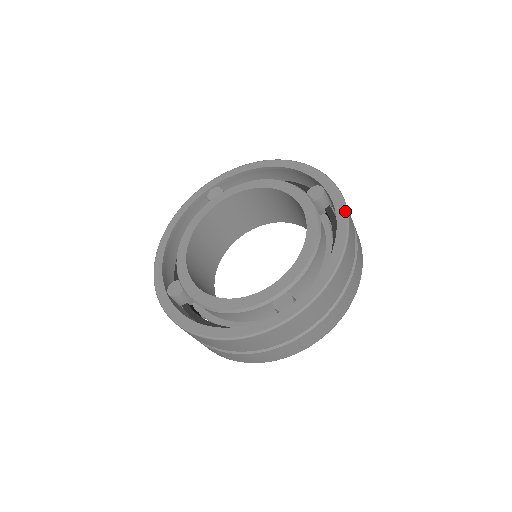
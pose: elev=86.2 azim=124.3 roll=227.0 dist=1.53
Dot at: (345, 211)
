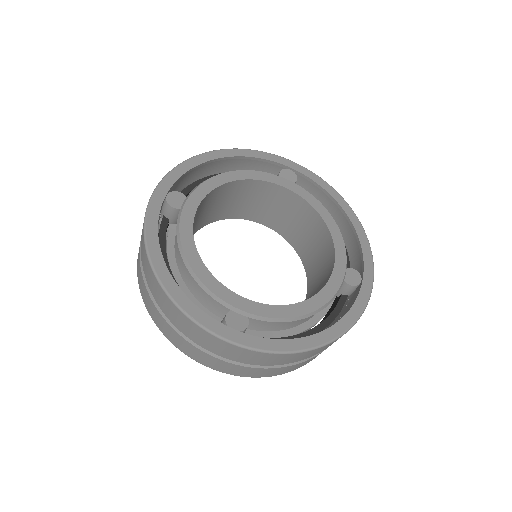
Dot at: (356, 319)
